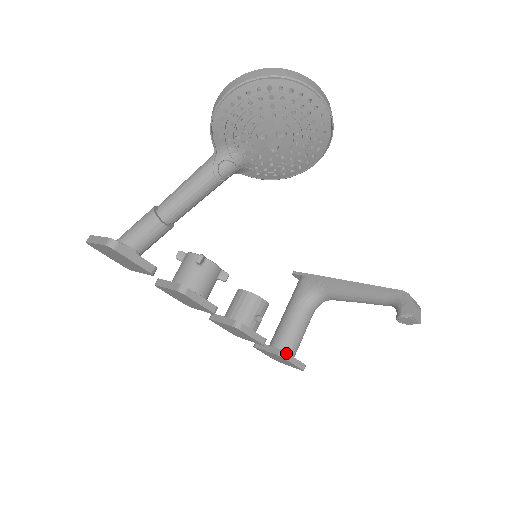
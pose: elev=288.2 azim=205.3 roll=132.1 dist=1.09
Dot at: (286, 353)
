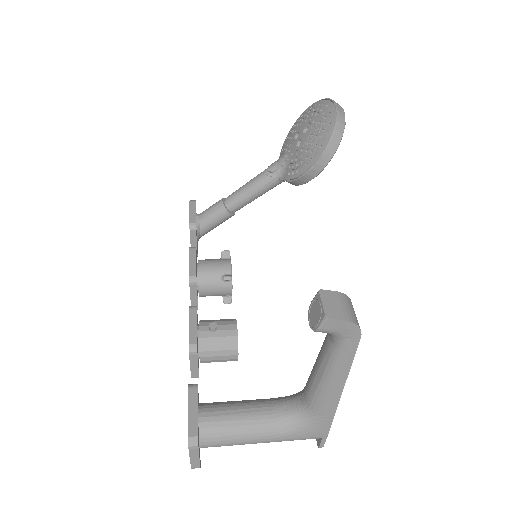
Dot at: (196, 387)
